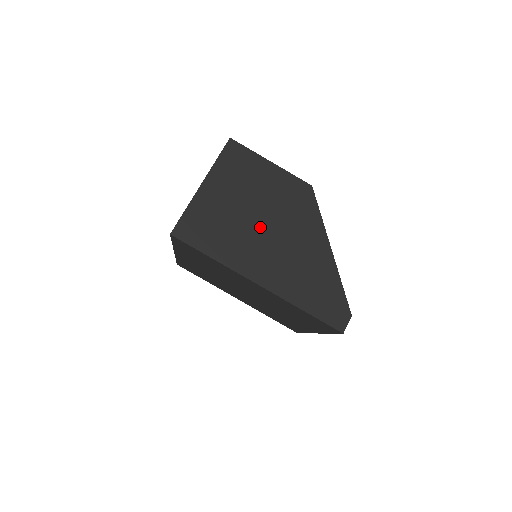
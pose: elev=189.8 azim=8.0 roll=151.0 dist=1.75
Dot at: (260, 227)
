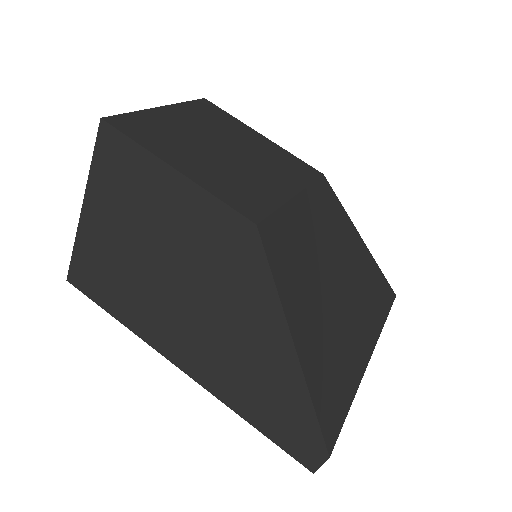
Dot at: (174, 290)
